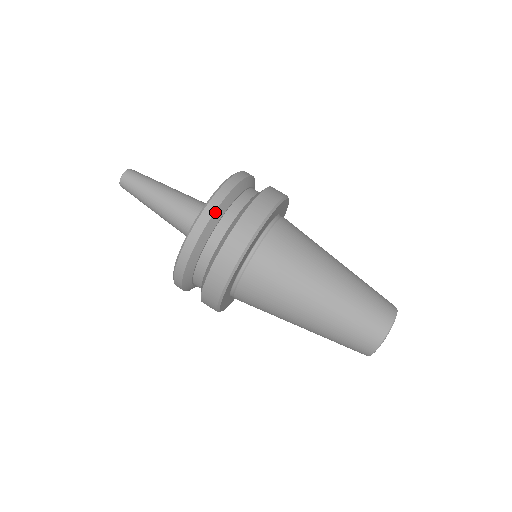
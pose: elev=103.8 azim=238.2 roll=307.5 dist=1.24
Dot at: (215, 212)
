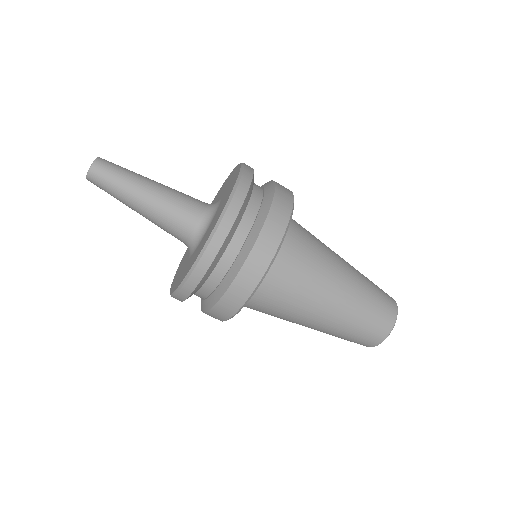
Dot at: (196, 288)
